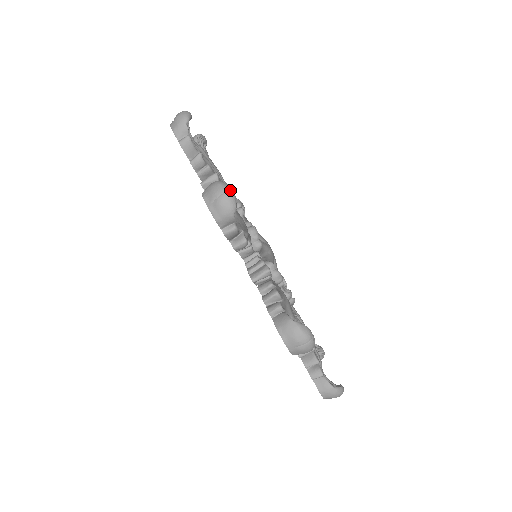
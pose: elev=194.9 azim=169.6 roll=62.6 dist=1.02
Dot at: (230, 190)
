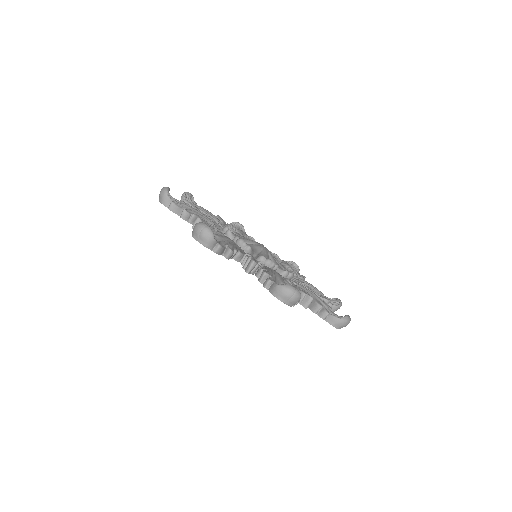
Dot at: (166, 187)
